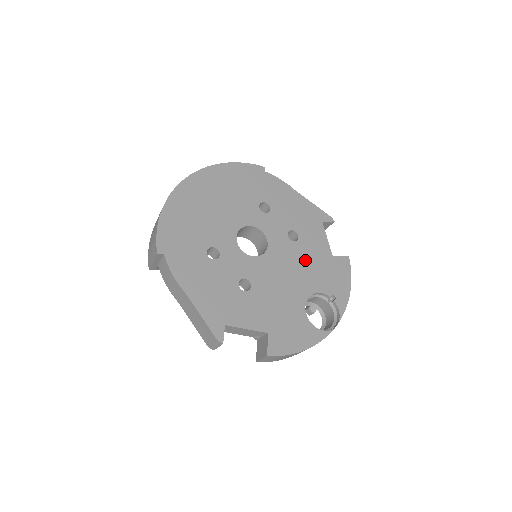
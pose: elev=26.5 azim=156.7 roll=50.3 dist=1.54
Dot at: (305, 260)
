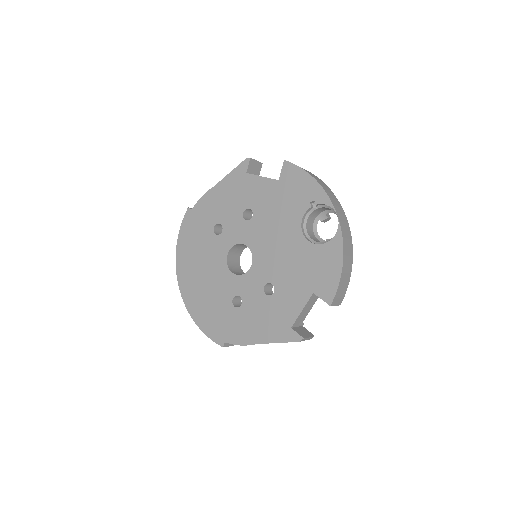
Dot at: (271, 215)
